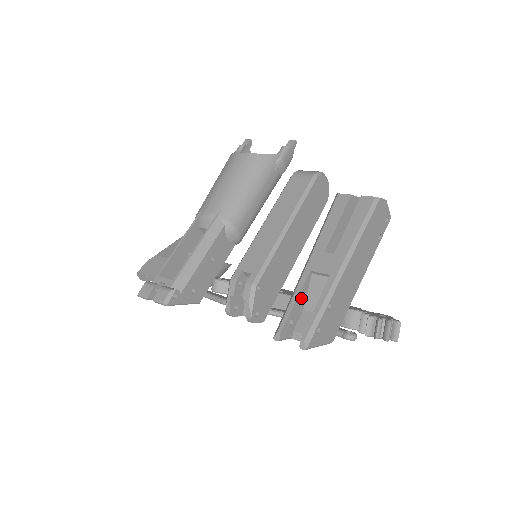
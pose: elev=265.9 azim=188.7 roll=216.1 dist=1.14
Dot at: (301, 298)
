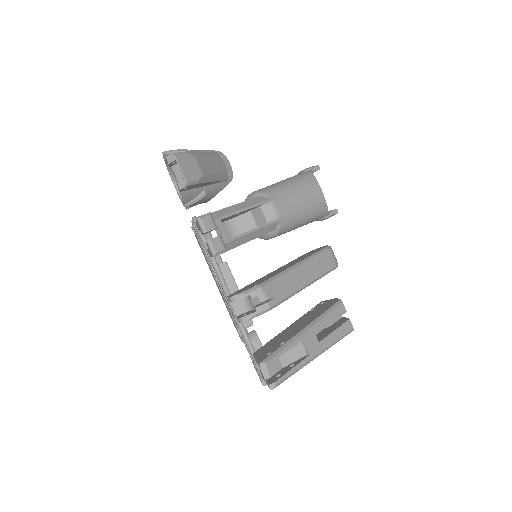
Dot at: occluded
